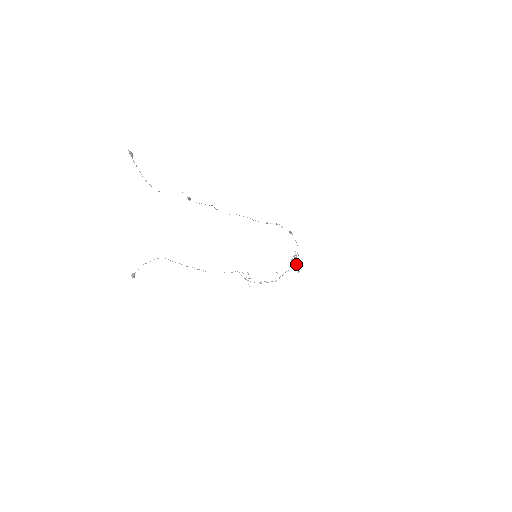
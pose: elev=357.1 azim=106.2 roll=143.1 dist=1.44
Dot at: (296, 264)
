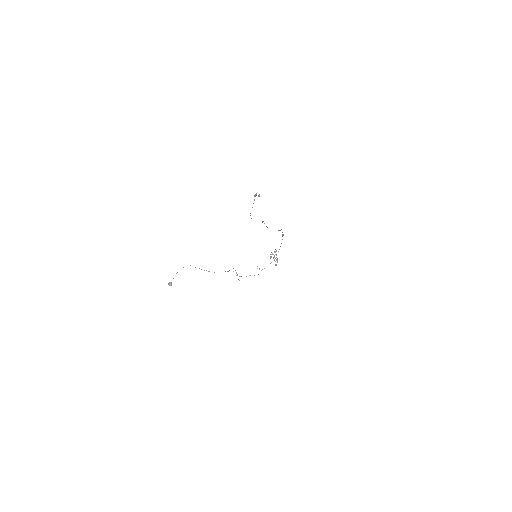
Dot at: occluded
